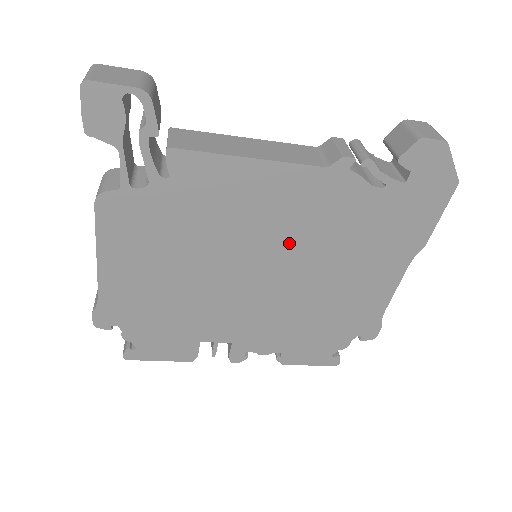
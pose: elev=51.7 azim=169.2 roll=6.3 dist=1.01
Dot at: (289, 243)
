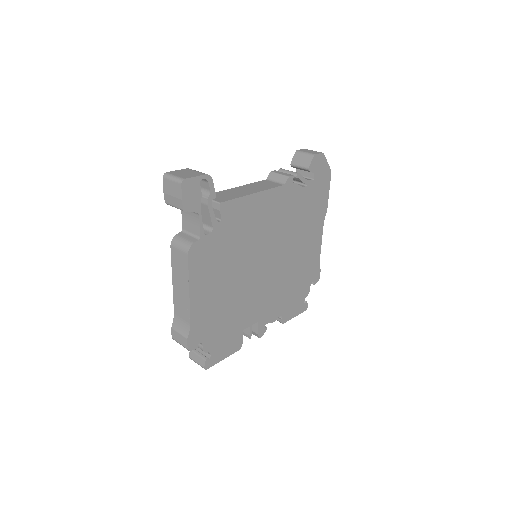
Dot at: (275, 236)
